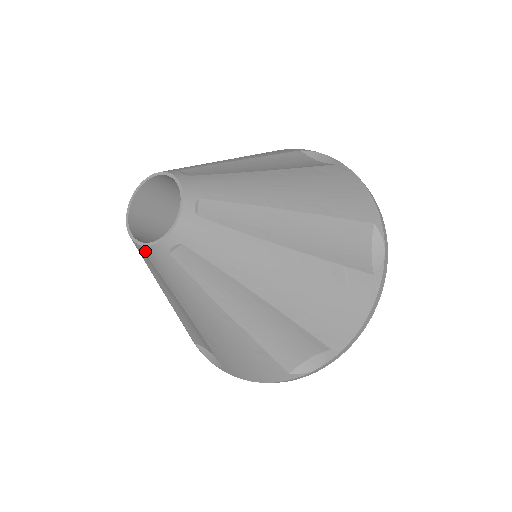
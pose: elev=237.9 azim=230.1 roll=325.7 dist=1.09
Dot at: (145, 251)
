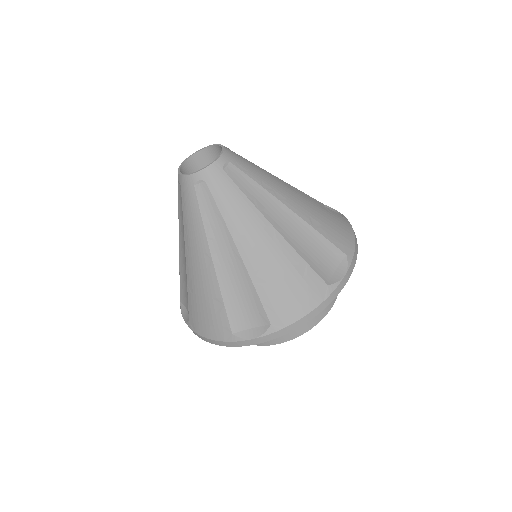
Dot at: (181, 180)
